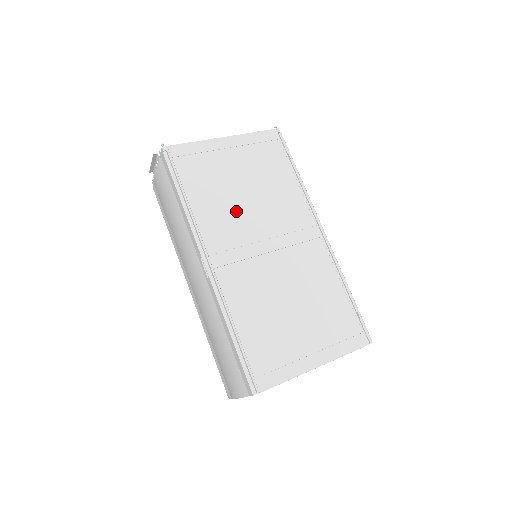
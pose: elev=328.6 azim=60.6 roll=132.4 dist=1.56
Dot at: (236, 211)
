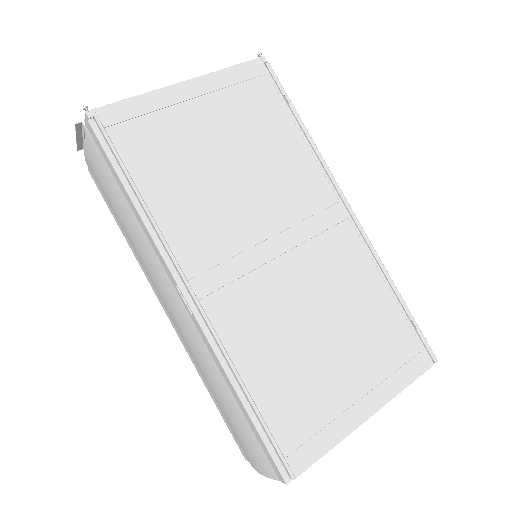
Dot at: (220, 200)
